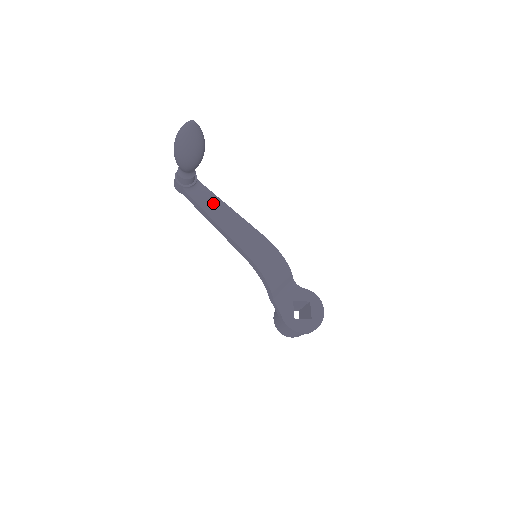
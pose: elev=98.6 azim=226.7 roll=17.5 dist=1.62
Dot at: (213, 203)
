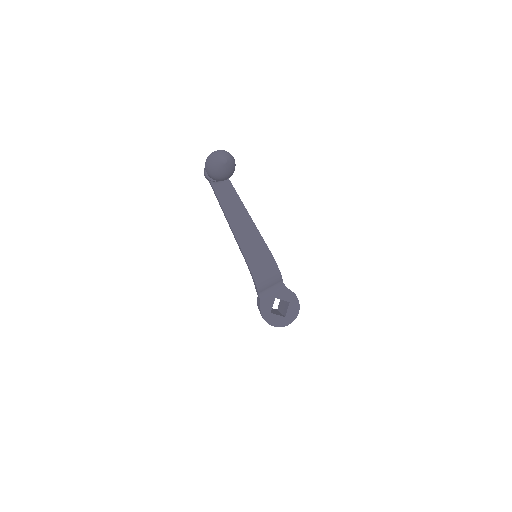
Dot at: (233, 202)
